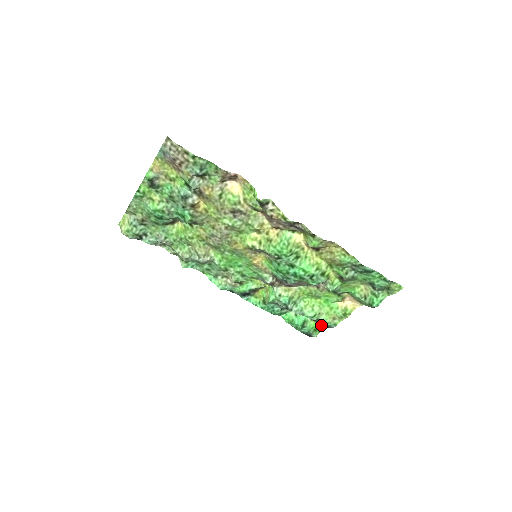
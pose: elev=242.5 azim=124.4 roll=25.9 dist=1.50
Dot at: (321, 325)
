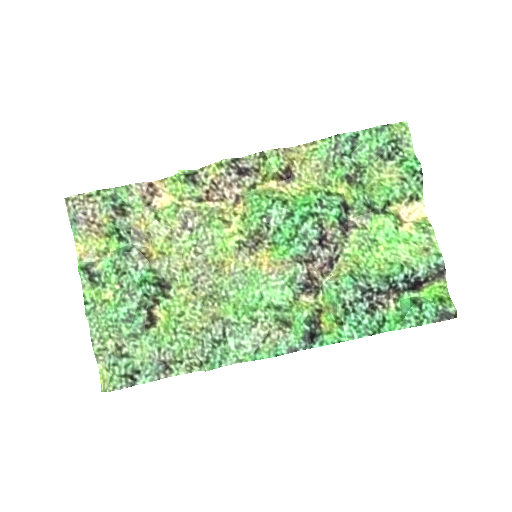
Dot at: (435, 284)
